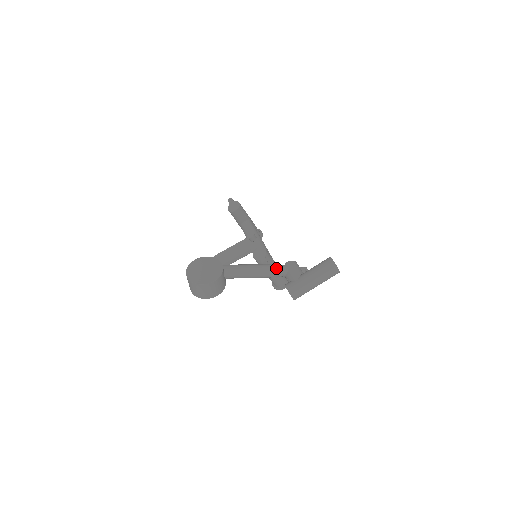
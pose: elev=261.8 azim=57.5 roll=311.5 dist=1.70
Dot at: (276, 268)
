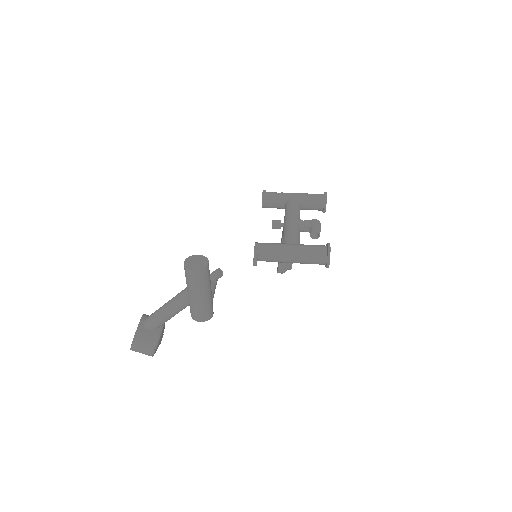
Dot at: (183, 293)
